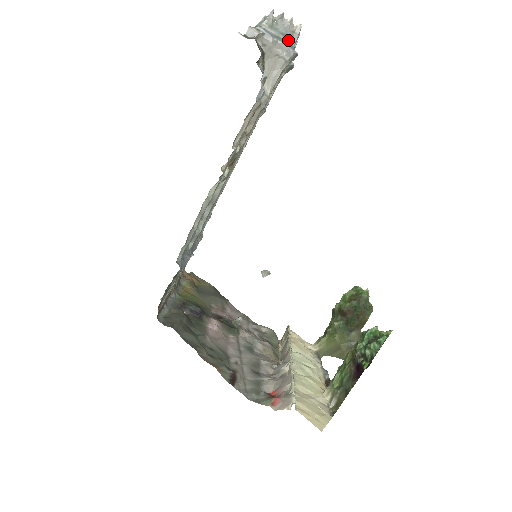
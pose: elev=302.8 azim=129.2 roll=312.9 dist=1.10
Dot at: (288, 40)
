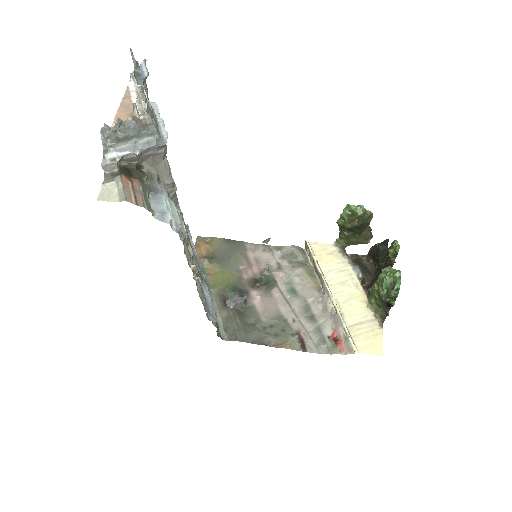
Dot at: (148, 137)
